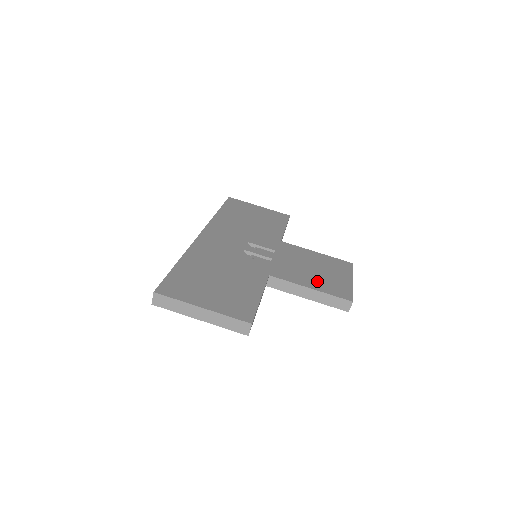
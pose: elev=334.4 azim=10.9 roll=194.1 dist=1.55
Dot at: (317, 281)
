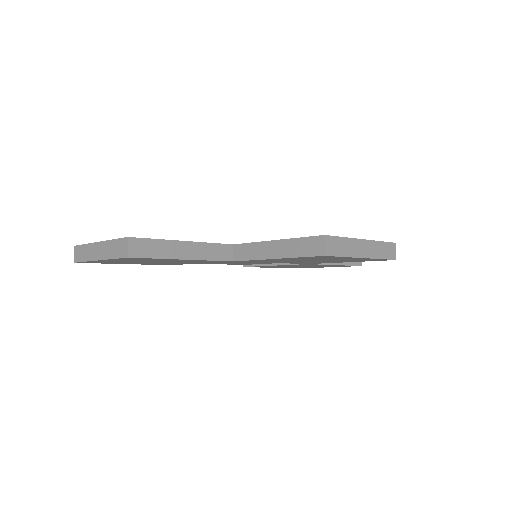
Dot at: occluded
